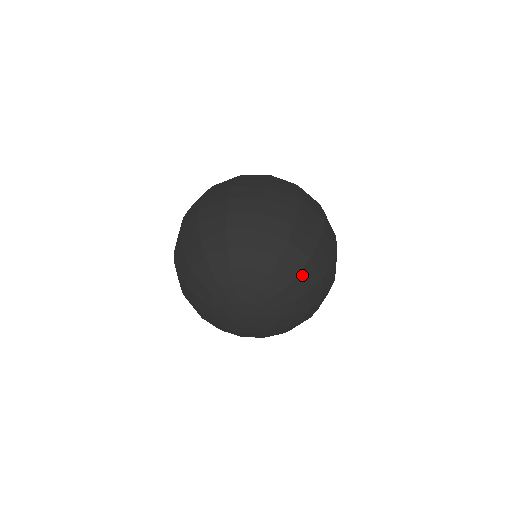
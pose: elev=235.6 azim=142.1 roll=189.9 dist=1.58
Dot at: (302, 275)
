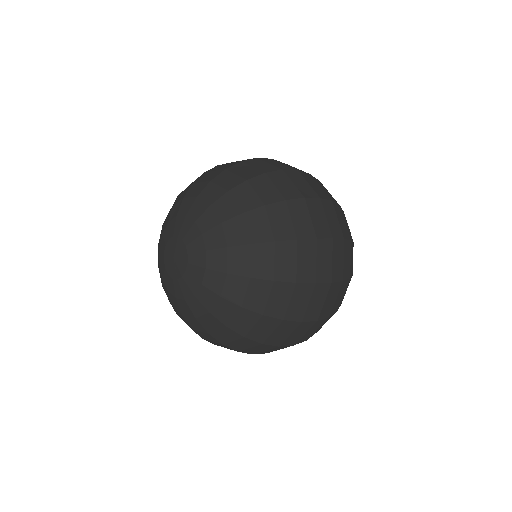
Dot at: (246, 218)
